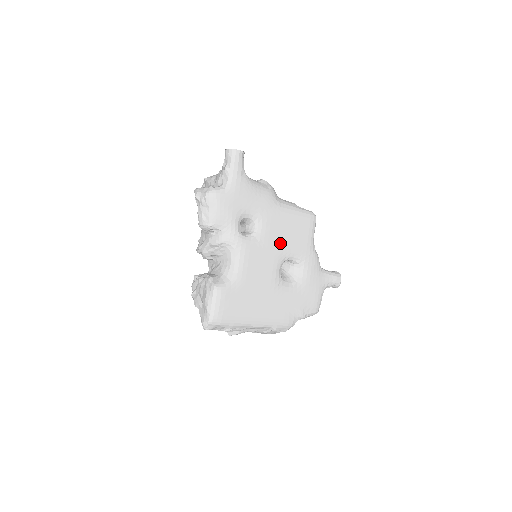
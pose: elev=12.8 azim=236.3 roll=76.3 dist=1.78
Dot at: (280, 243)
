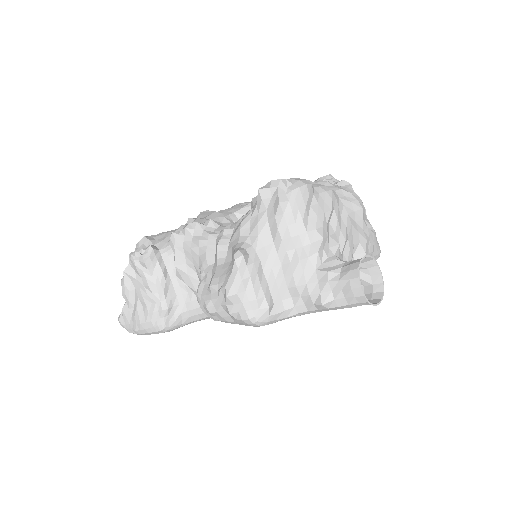
Dot at: occluded
